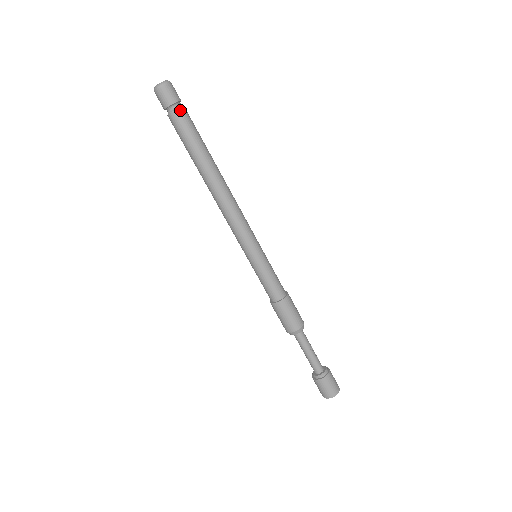
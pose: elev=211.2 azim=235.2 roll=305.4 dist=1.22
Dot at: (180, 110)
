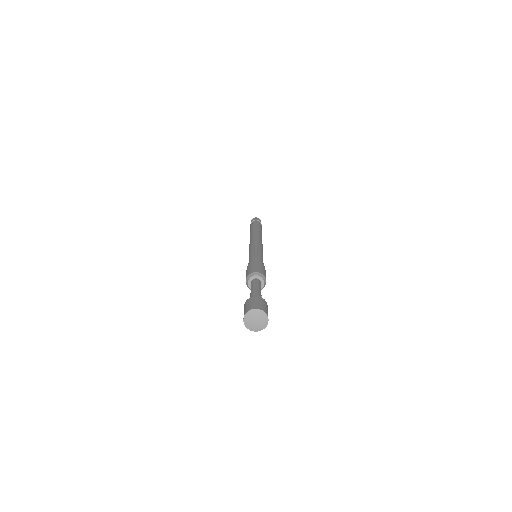
Dot at: occluded
